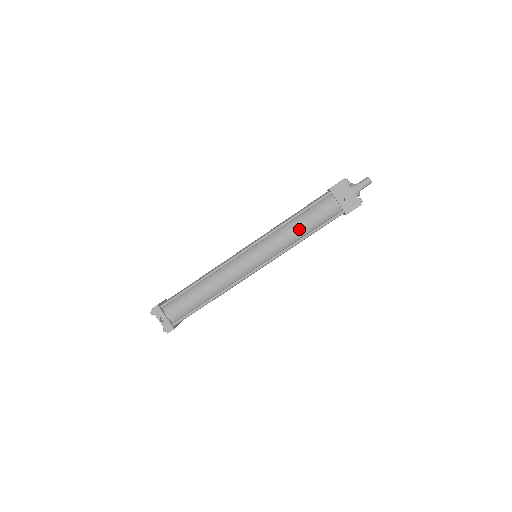
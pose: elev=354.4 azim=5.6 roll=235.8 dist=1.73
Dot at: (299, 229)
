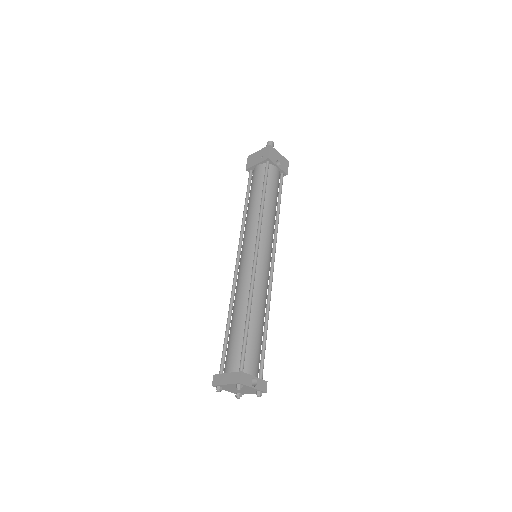
Dot at: (273, 205)
